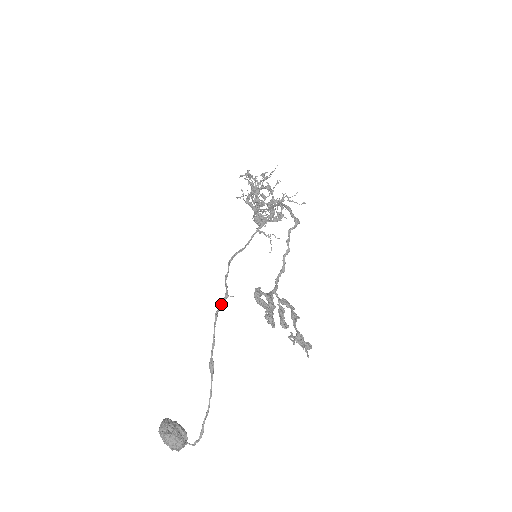
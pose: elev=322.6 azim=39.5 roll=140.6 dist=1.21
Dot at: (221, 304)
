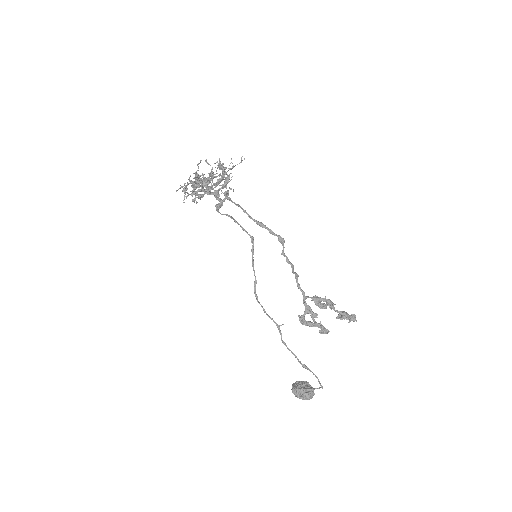
Dot at: occluded
